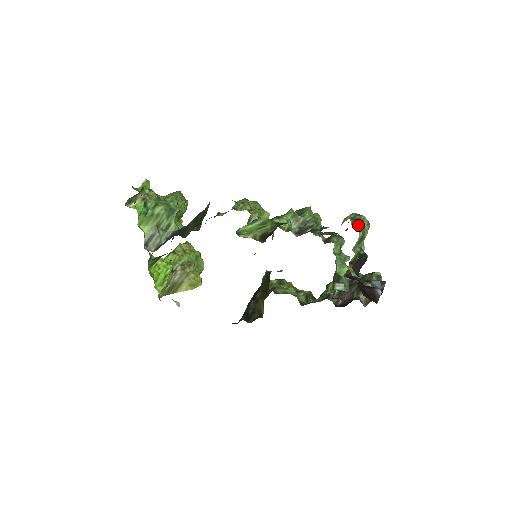
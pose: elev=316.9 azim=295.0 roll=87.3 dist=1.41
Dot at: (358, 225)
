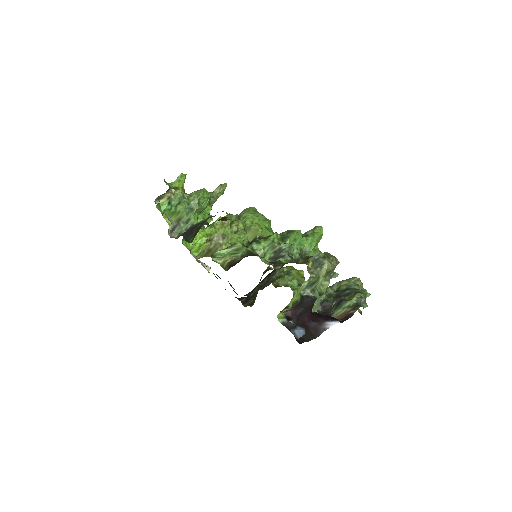
Dot at: (316, 268)
